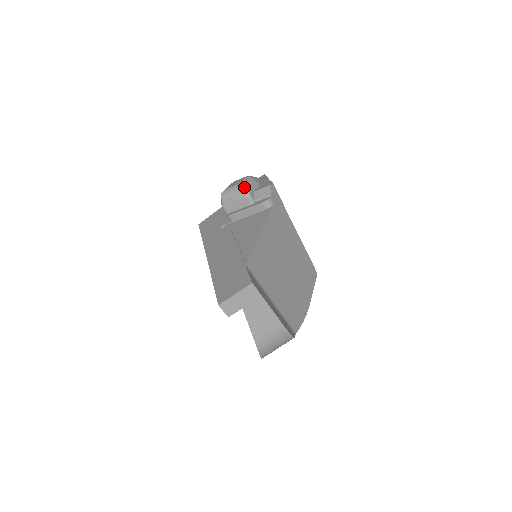
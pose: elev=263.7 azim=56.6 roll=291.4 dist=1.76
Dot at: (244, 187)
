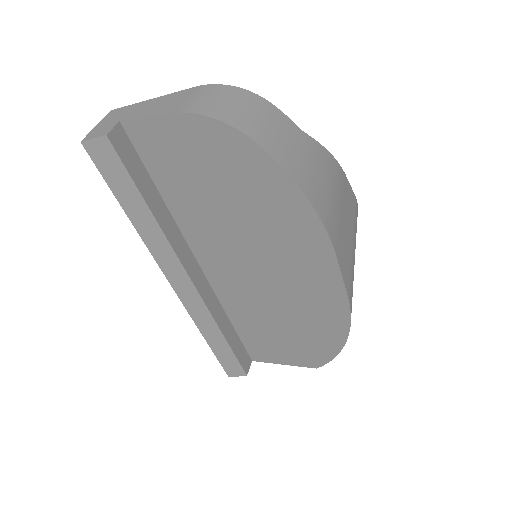
Dot at: occluded
